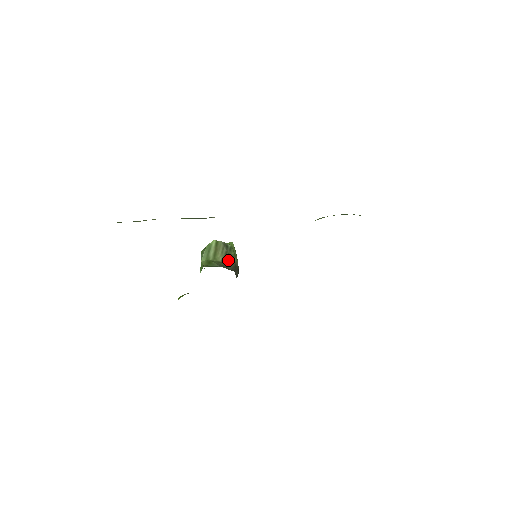
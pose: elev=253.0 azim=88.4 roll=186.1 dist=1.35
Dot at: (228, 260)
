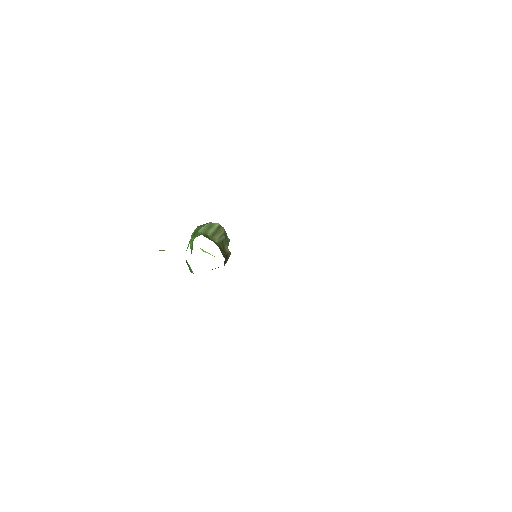
Dot at: (223, 247)
